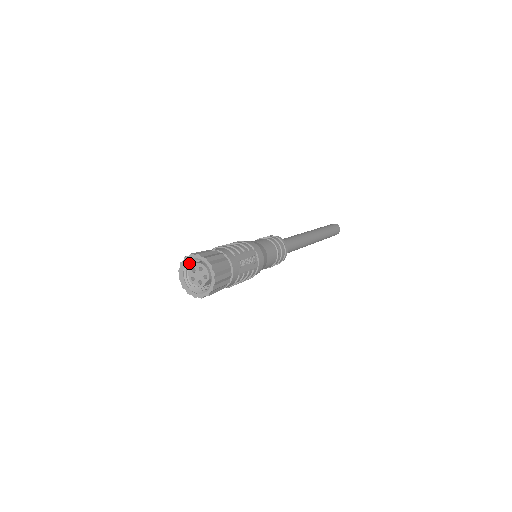
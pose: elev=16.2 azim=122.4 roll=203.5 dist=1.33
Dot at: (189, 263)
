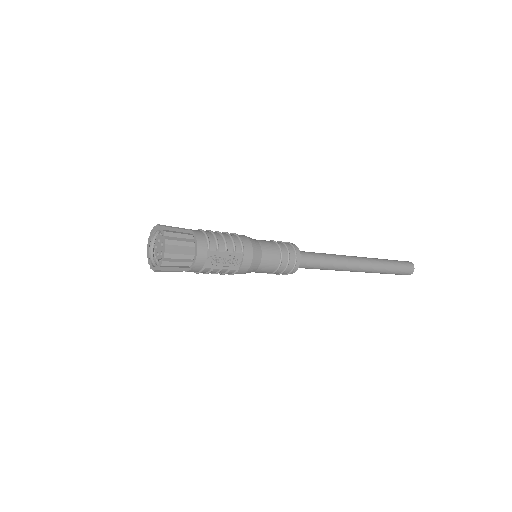
Dot at: occluded
